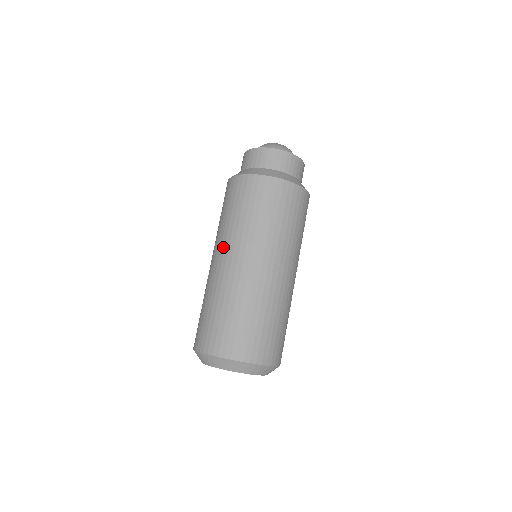
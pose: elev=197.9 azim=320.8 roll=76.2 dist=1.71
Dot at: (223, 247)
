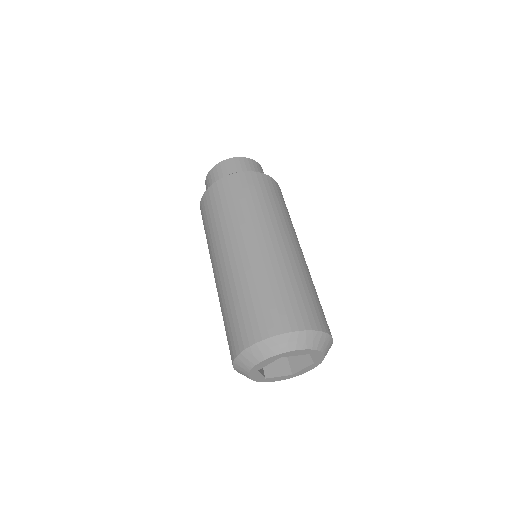
Dot at: (220, 248)
